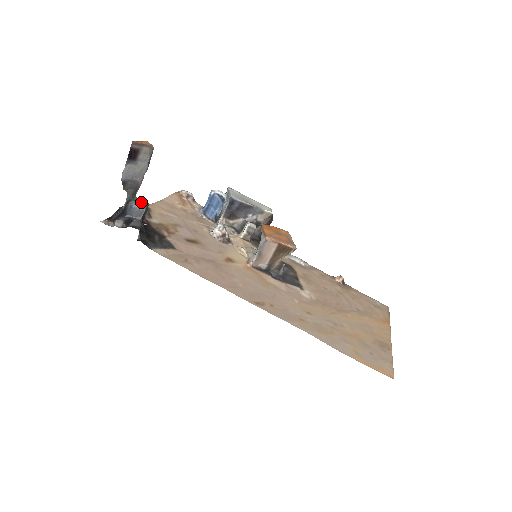
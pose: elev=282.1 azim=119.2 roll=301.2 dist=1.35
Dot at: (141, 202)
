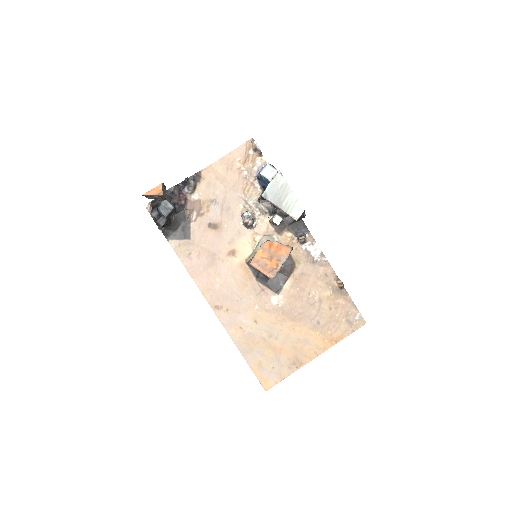
Dot at: (167, 208)
